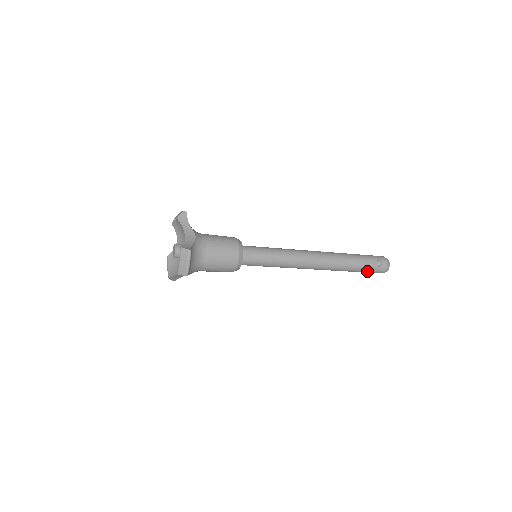
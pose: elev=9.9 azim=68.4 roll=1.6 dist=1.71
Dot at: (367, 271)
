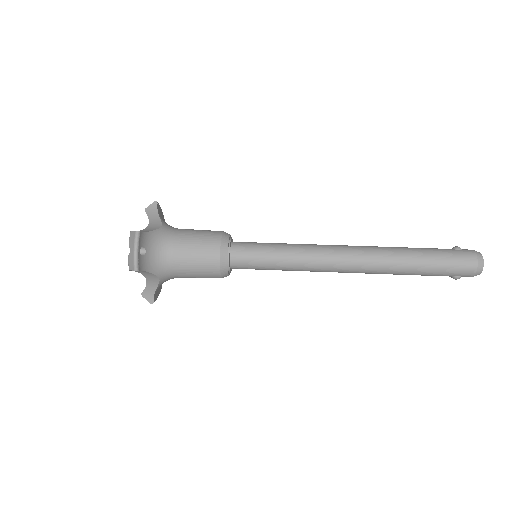
Dot at: occluded
